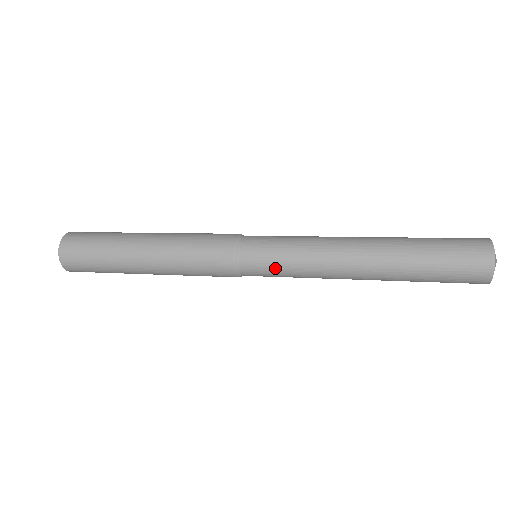
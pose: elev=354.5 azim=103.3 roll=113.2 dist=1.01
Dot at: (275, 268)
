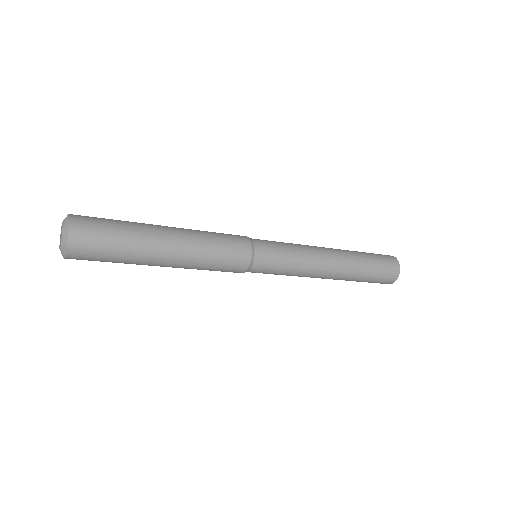
Dot at: (280, 263)
